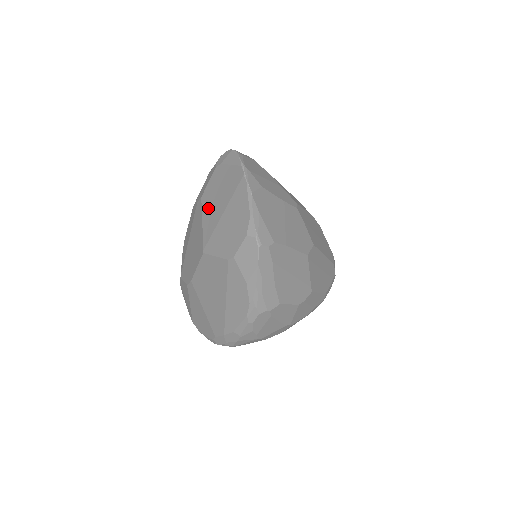
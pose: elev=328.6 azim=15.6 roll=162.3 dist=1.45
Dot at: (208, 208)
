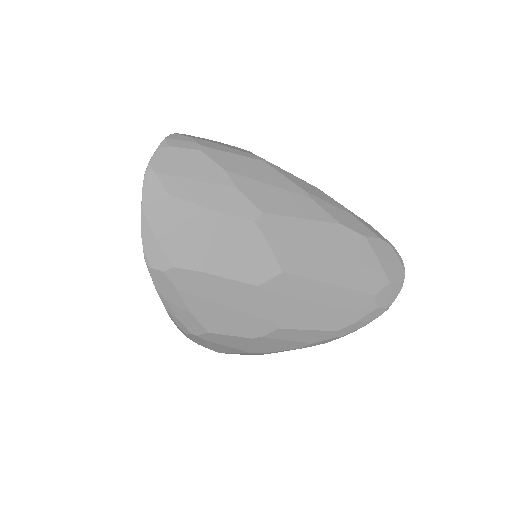
Dot at: occluded
